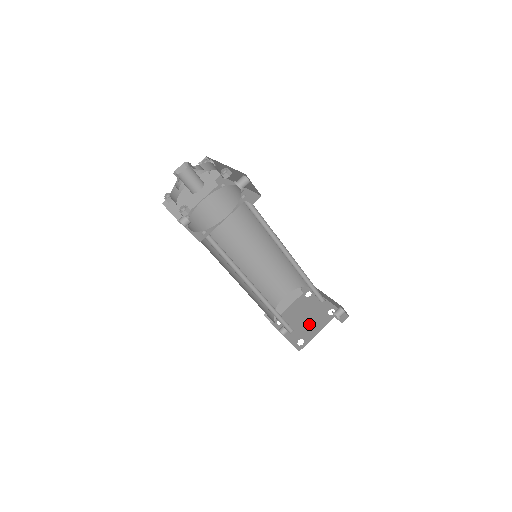
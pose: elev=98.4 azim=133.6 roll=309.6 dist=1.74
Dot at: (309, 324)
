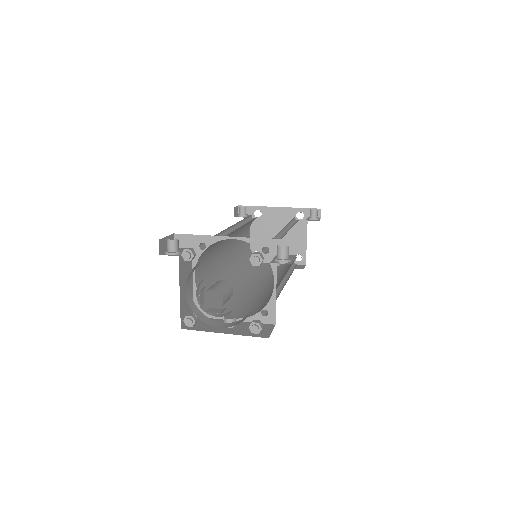
Dot at: (290, 239)
